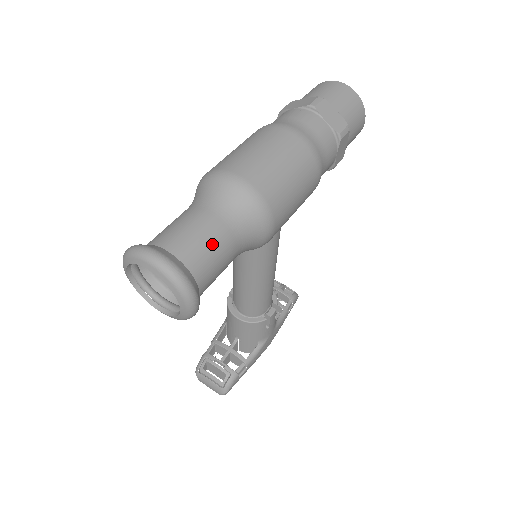
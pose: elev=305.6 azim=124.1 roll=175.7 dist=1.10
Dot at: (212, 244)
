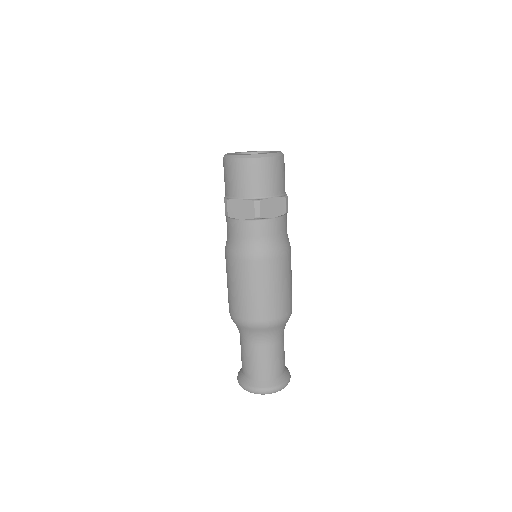
Dot at: (278, 356)
